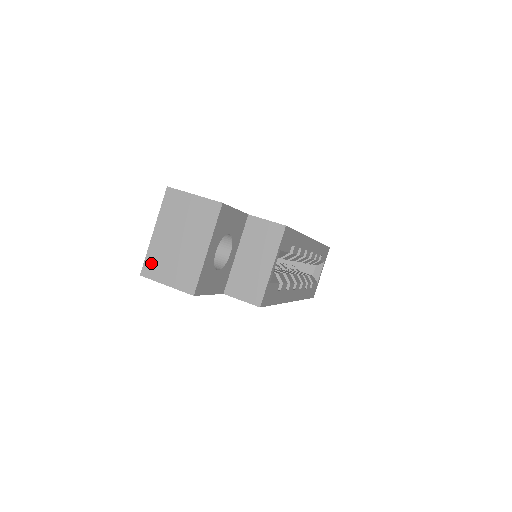
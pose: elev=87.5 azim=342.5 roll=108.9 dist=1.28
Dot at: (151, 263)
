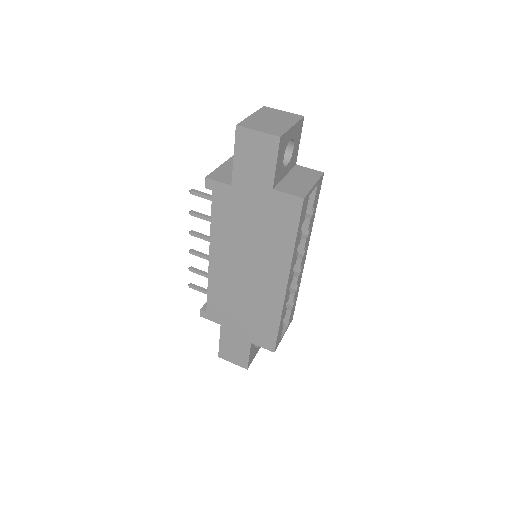
Dot at: (247, 123)
